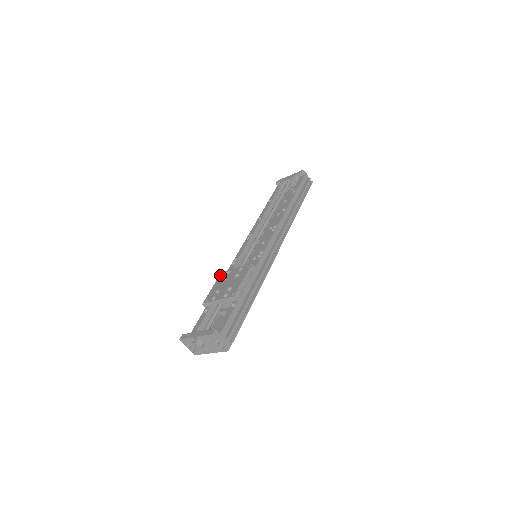
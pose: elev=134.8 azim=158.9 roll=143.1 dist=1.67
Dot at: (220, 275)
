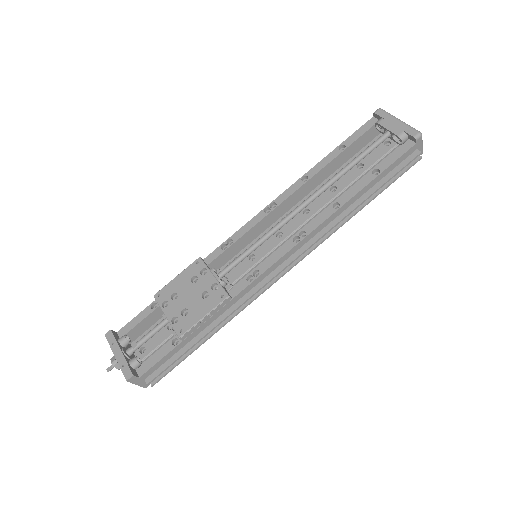
Dot at: (195, 262)
